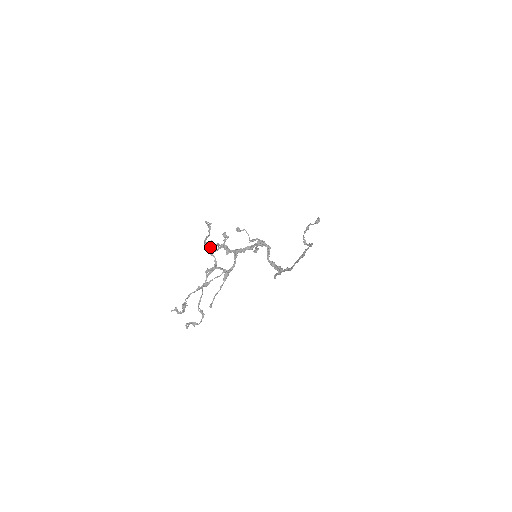
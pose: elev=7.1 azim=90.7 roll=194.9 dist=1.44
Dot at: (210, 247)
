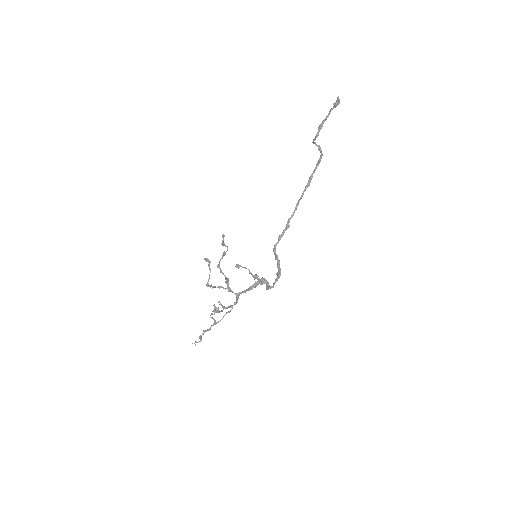
Dot at: (215, 309)
